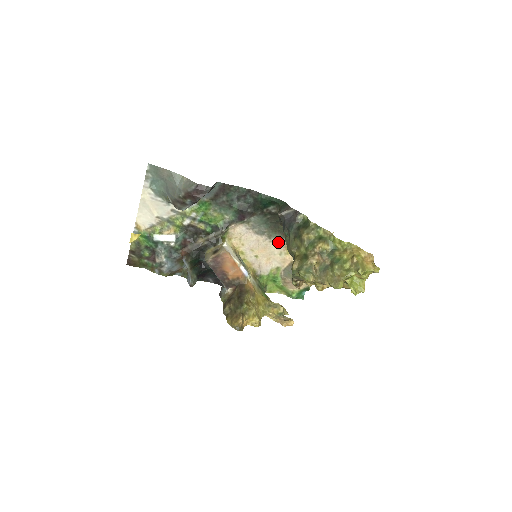
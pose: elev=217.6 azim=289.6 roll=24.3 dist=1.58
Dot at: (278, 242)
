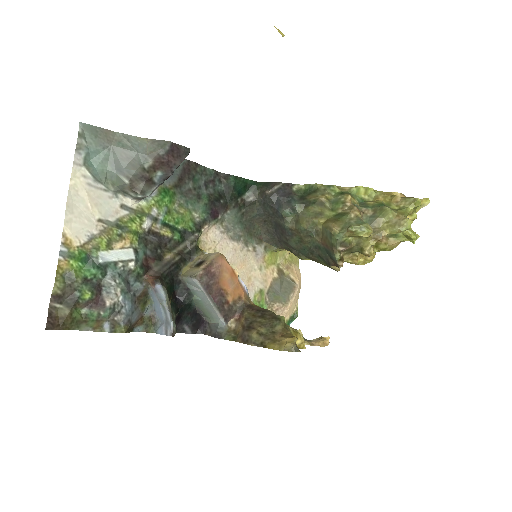
Dot at: (255, 251)
